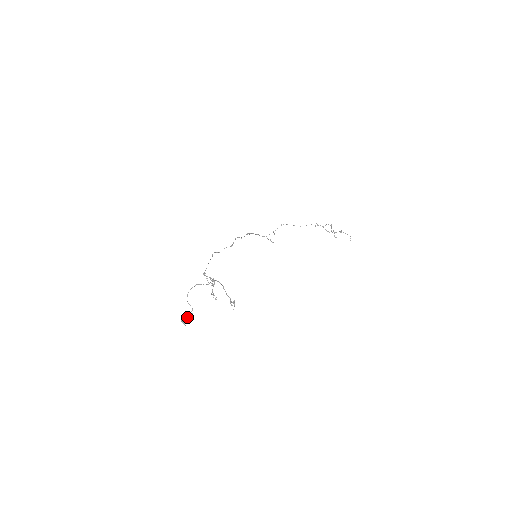
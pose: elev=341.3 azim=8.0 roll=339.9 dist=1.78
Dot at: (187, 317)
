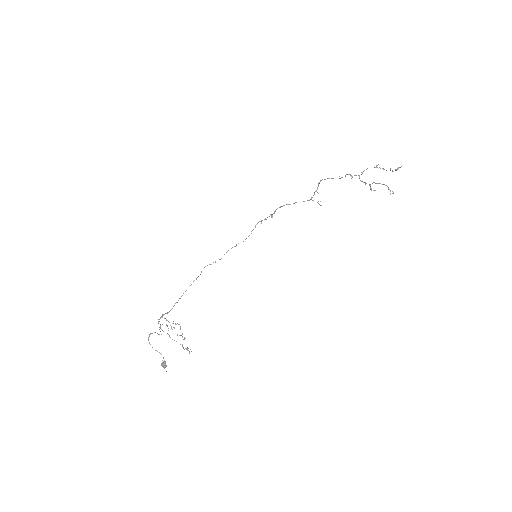
Dot at: (164, 363)
